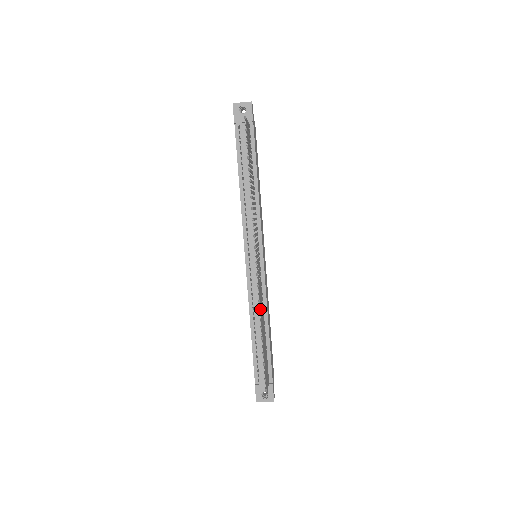
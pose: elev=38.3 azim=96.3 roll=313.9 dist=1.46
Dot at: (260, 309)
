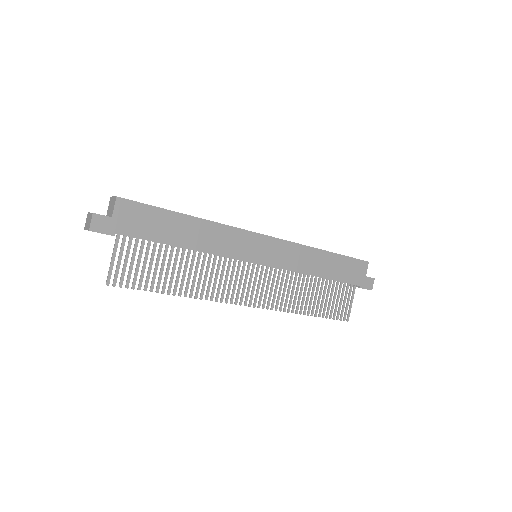
Dot at: (288, 307)
